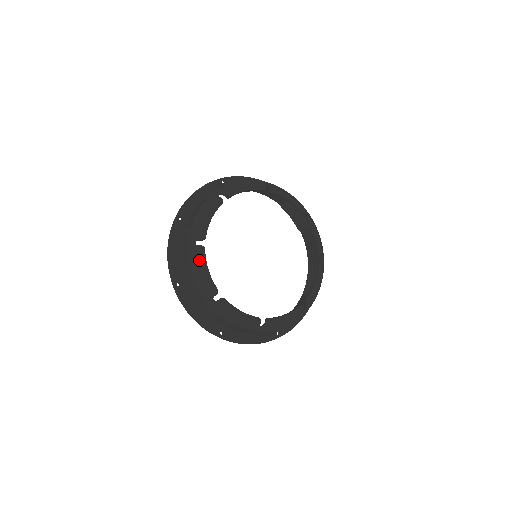
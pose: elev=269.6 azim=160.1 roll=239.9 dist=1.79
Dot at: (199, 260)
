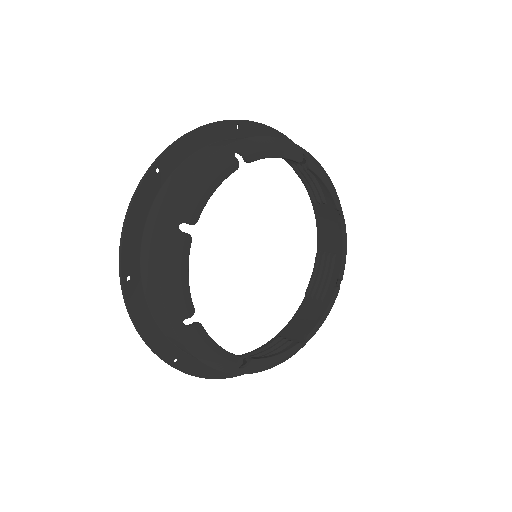
Dot at: (219, 169)
